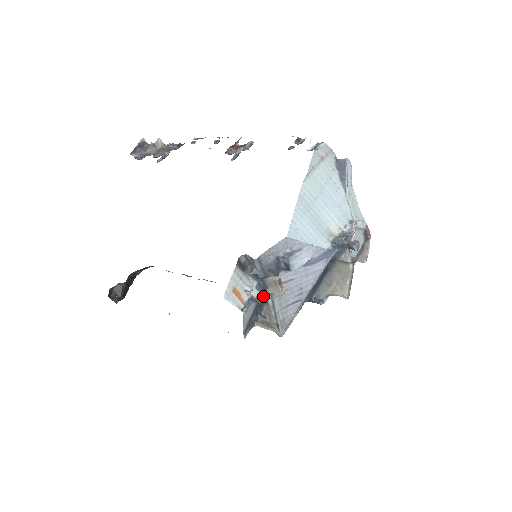
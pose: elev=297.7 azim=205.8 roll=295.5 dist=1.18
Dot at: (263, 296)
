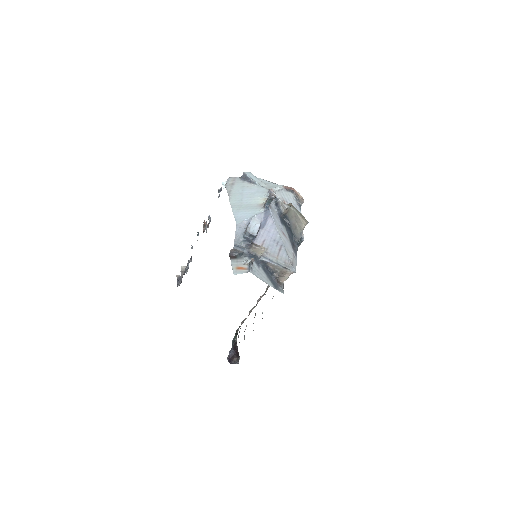
Dot at: (260, 261)
